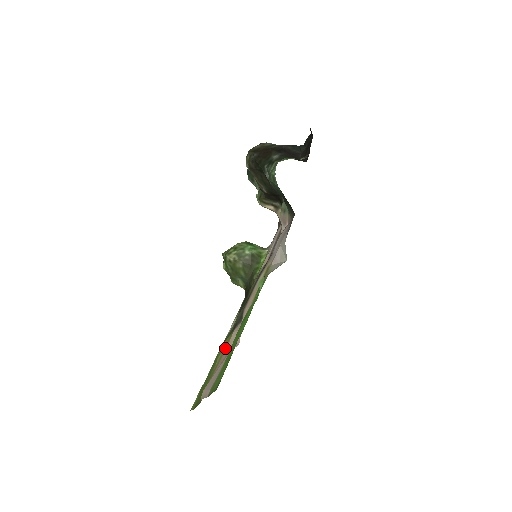
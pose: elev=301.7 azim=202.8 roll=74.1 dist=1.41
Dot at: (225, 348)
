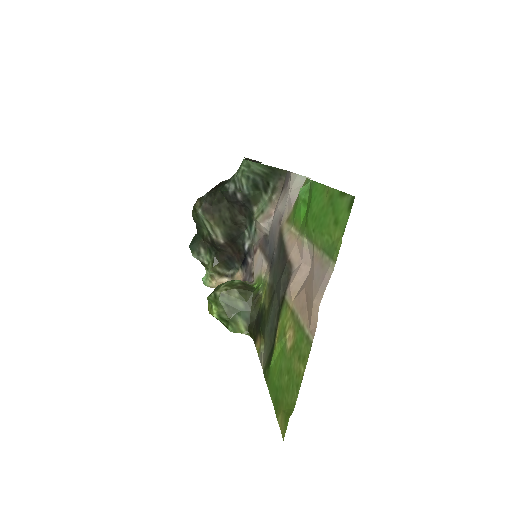
Dot at: (290, 310)
